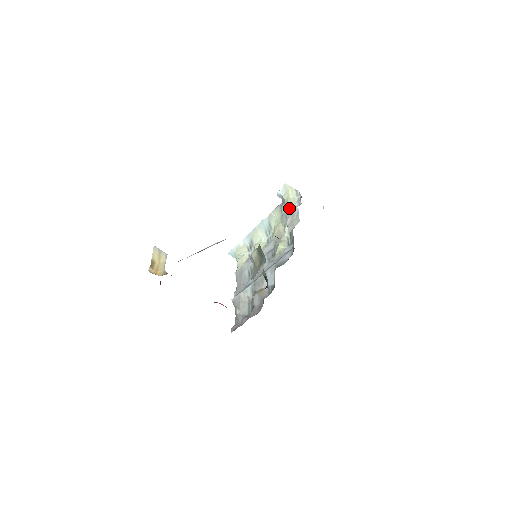
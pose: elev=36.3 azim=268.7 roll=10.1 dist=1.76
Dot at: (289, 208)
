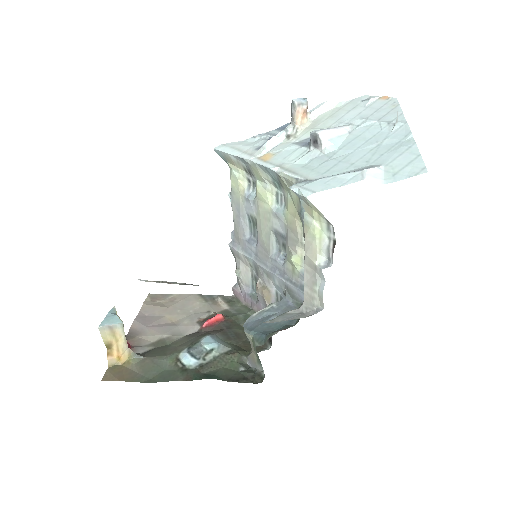
Dot at: (309, 251)
